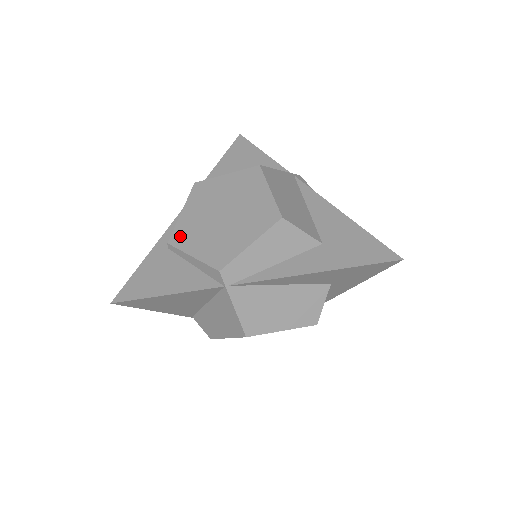
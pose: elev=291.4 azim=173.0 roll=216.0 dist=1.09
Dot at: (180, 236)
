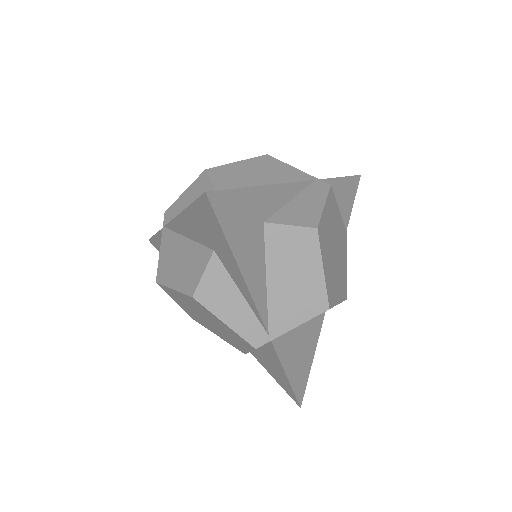
Dot at: occluded
